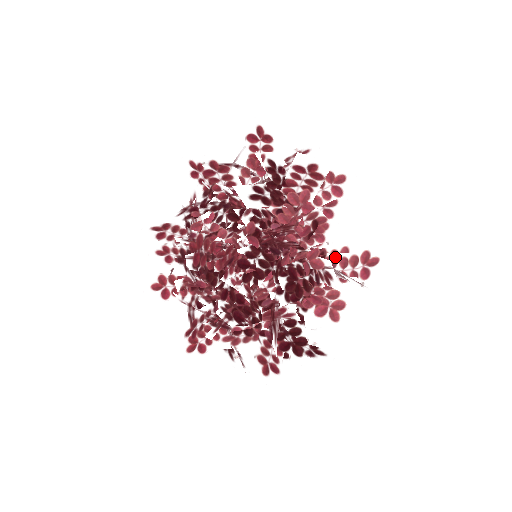
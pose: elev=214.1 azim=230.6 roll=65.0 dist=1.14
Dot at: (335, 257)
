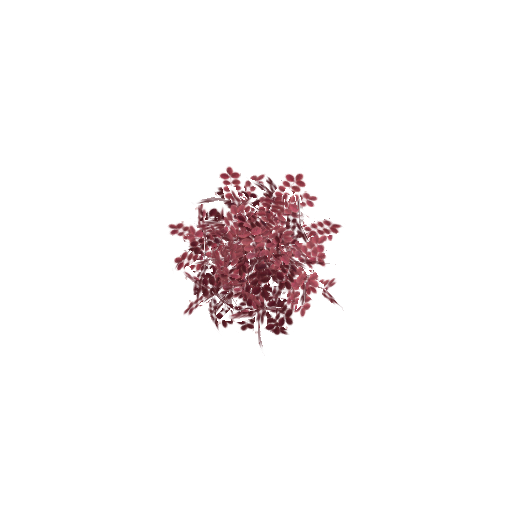
Dot at: (326, 283)
